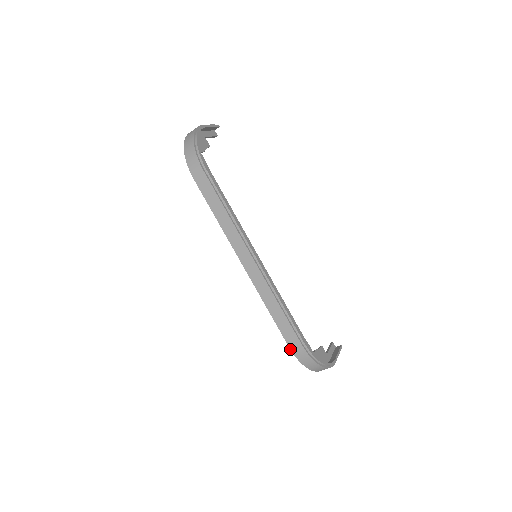
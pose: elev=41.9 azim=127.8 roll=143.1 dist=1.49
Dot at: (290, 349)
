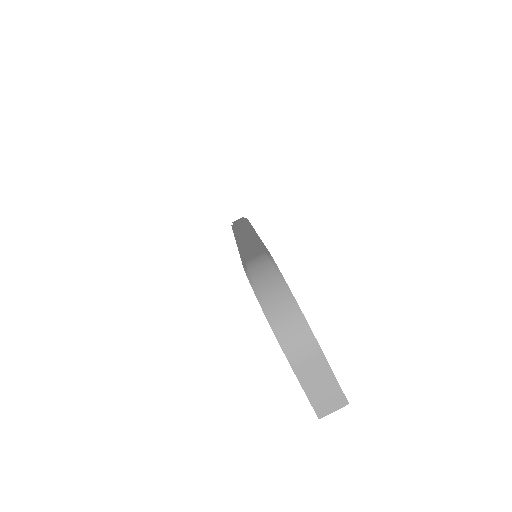
Dot at: occluded
